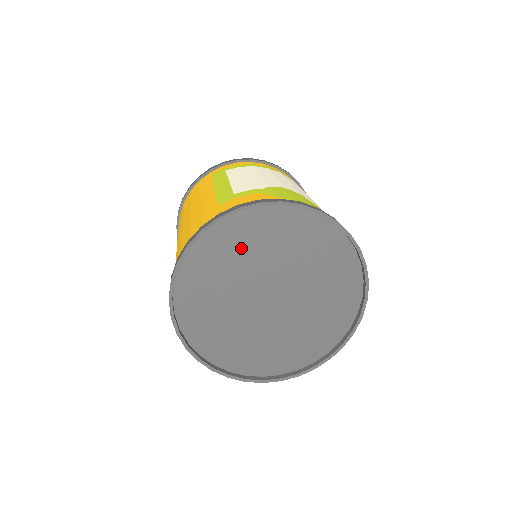
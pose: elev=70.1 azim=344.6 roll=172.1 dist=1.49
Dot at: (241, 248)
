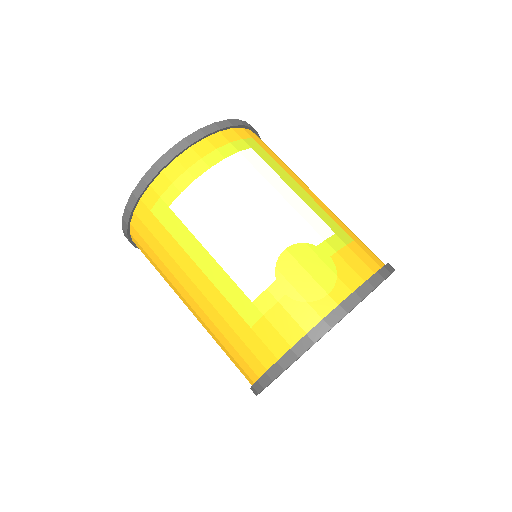
Dot at: occluded
